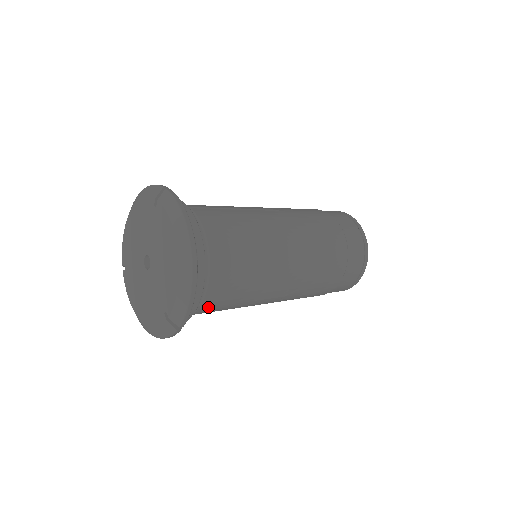
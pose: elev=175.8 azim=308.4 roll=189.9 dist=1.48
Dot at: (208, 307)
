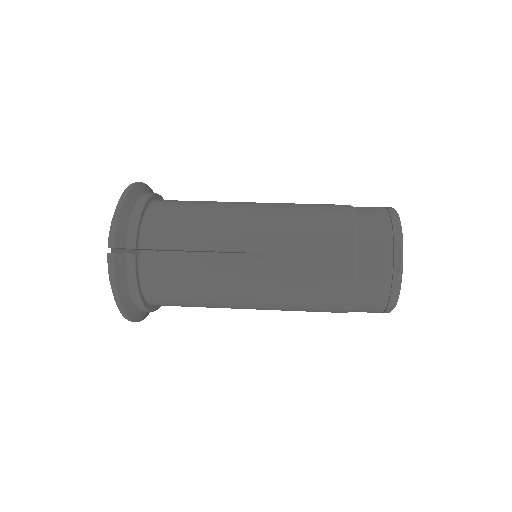
Dot at: occluded
